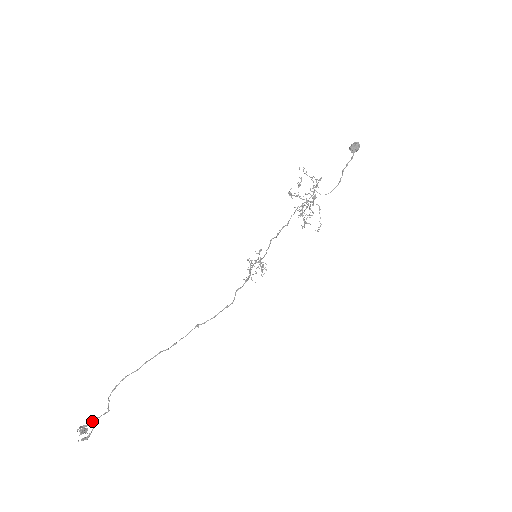
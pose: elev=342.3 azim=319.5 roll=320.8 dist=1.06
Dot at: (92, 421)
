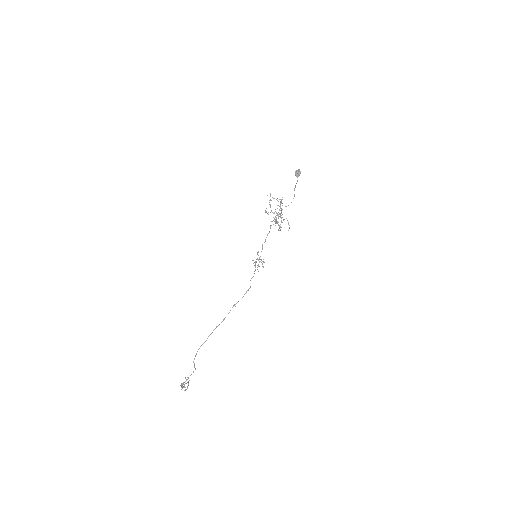
Dot at: (187, 379)
